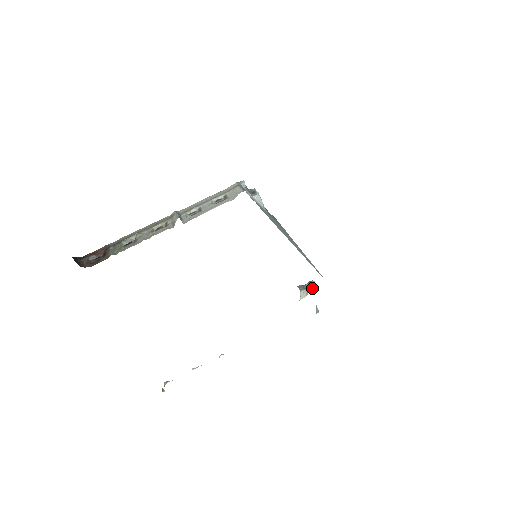
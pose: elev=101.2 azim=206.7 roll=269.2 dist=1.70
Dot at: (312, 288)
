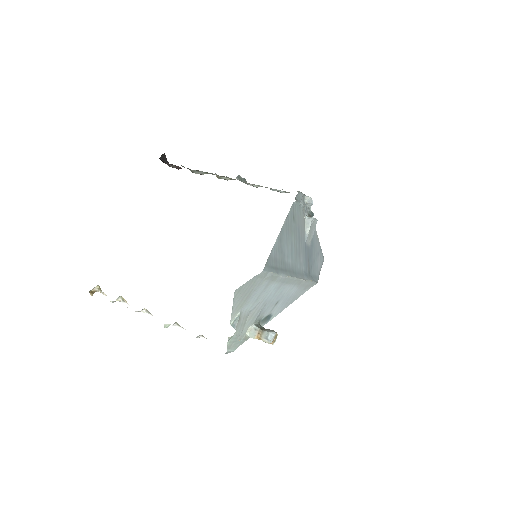
Dot at: (267, 333)
